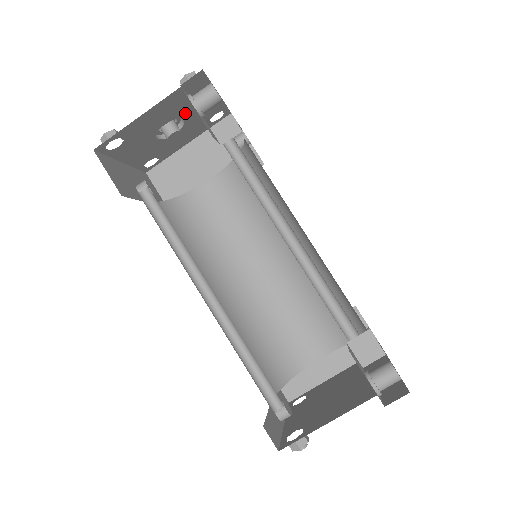
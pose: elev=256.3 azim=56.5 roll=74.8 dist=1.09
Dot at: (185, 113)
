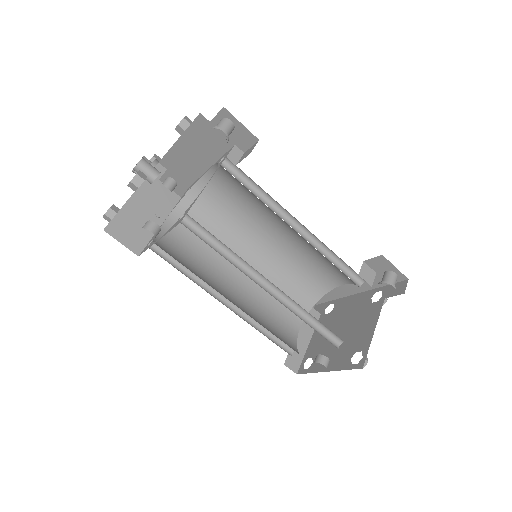
Dot at: occluded
